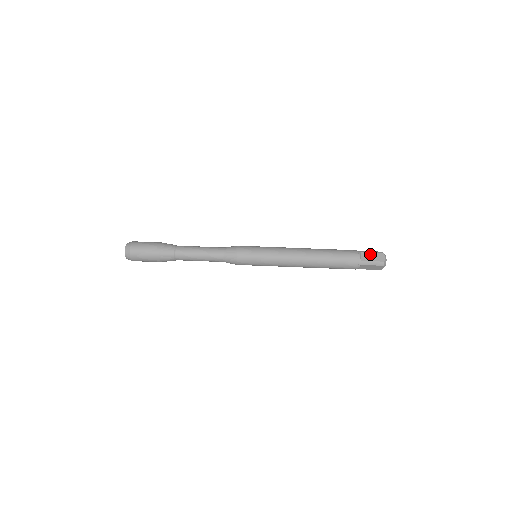
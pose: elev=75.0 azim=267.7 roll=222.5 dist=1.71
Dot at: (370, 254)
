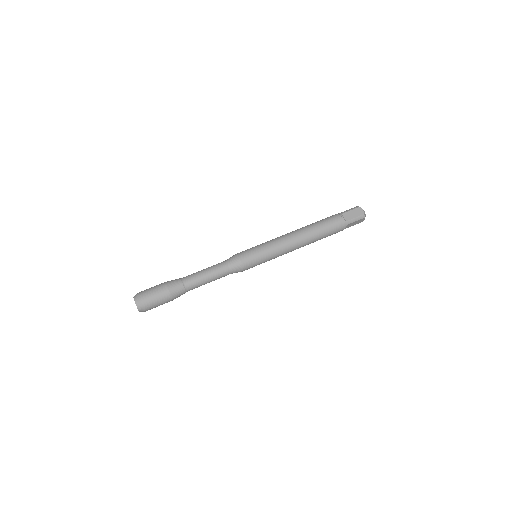
Dot at: (350, 212)
